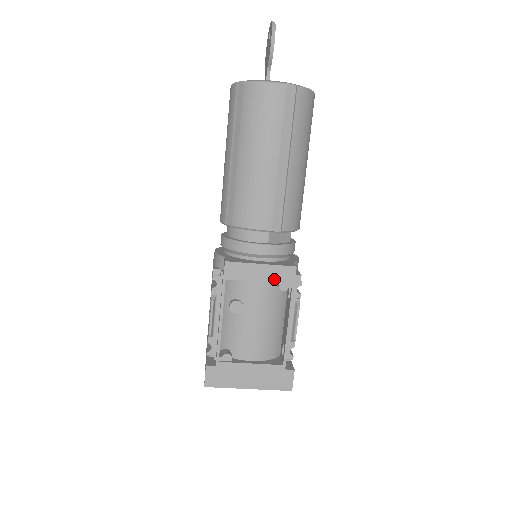
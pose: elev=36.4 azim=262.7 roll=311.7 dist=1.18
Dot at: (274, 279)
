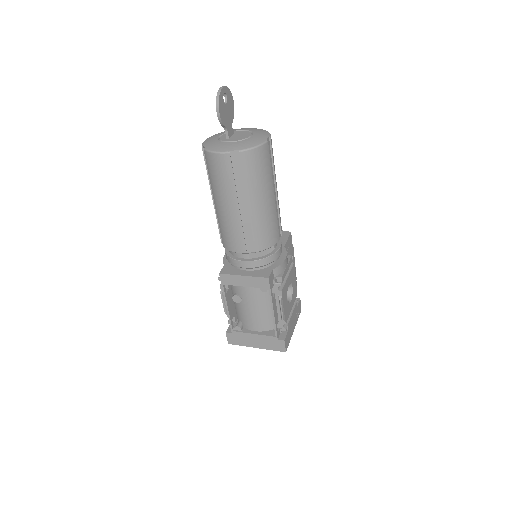
Dot at: (255, 285)
